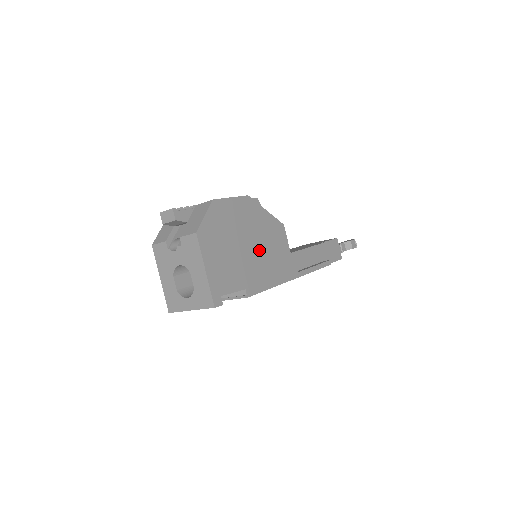
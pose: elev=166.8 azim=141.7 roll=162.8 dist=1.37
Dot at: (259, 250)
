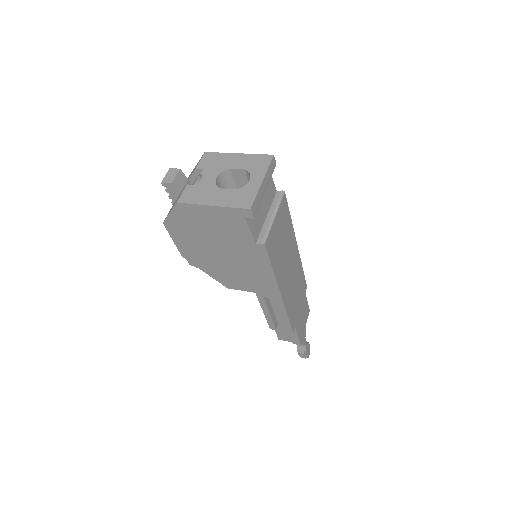
Dot at: occluded
